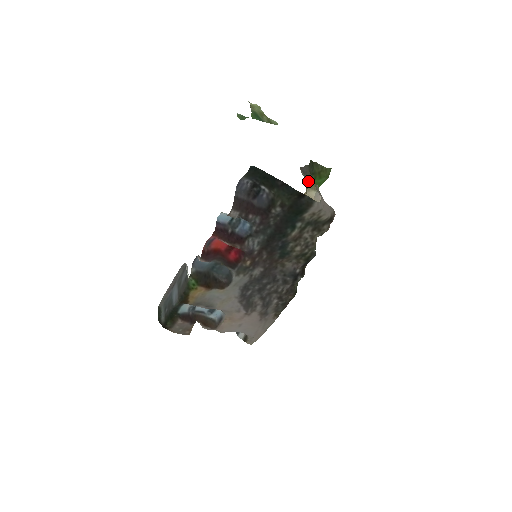
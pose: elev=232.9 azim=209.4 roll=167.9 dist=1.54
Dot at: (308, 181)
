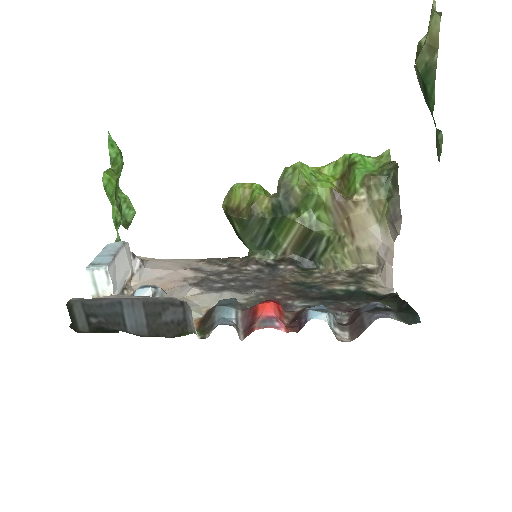
Dot at: (375, 194)
